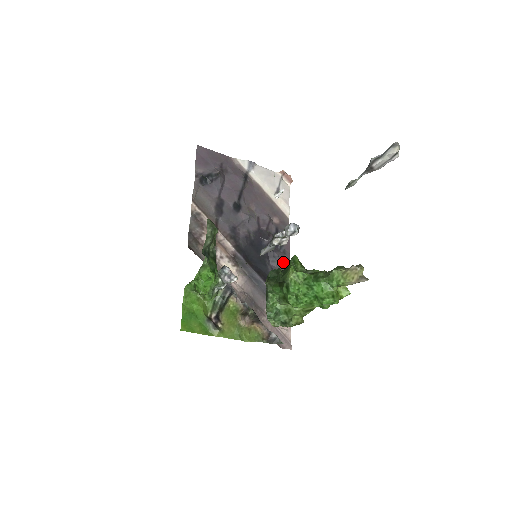
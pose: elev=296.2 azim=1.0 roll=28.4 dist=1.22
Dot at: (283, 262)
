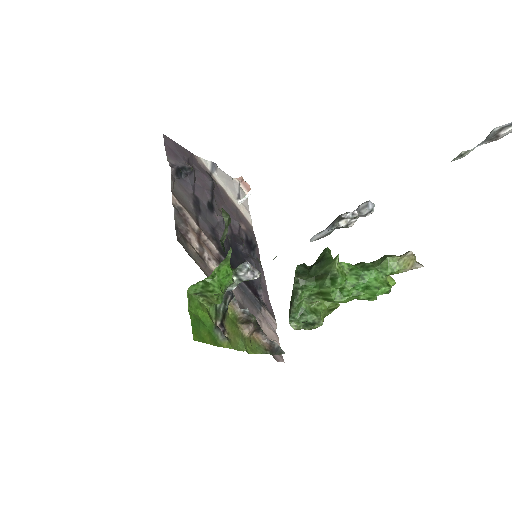
Dot at: (259, 270)
